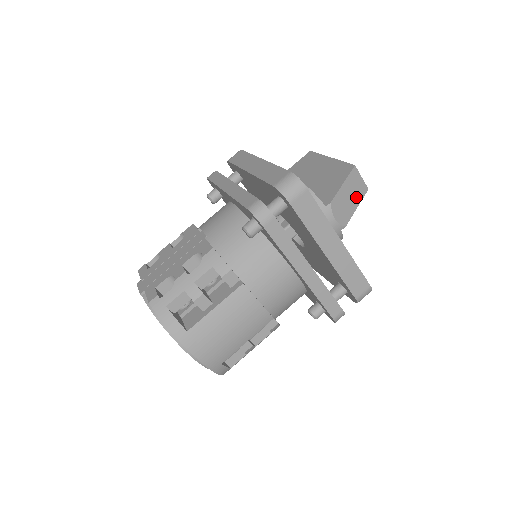
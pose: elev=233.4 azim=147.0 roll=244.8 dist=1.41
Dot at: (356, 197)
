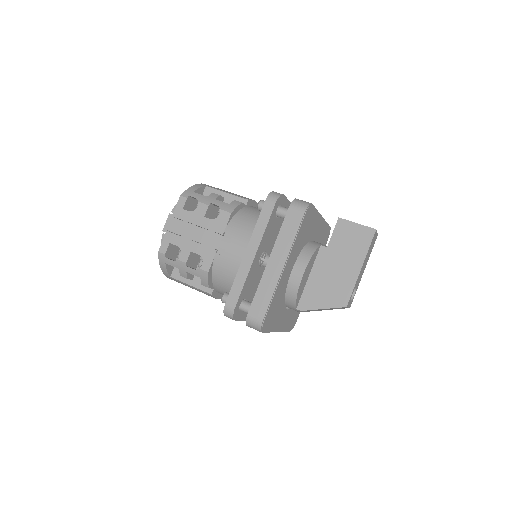
Dot at: (332, 309)
